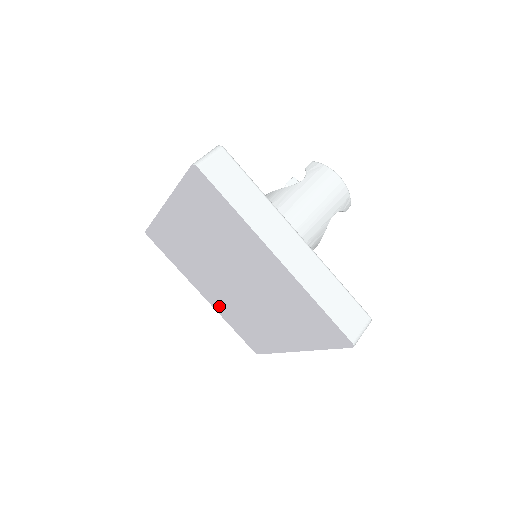
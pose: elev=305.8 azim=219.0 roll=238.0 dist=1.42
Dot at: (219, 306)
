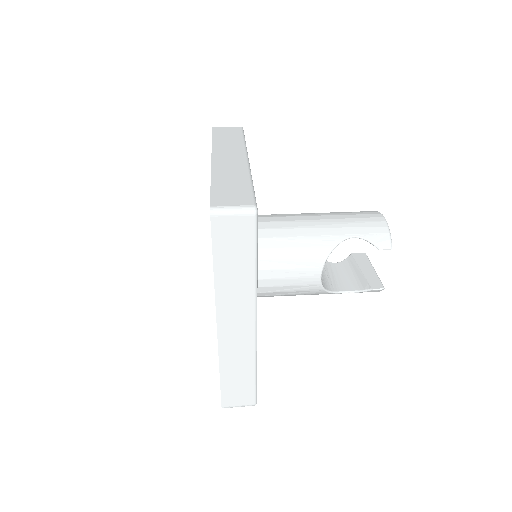
Dot at: occluded
